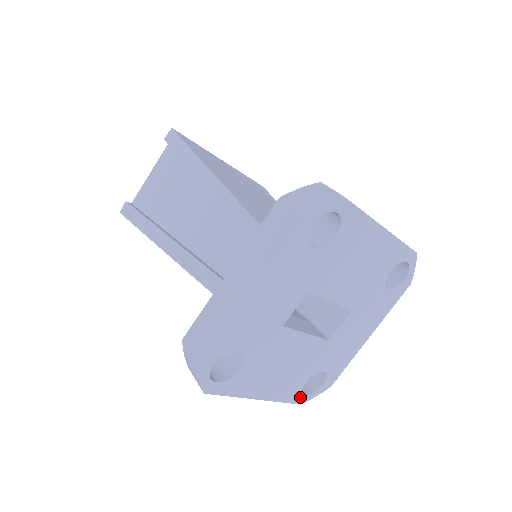
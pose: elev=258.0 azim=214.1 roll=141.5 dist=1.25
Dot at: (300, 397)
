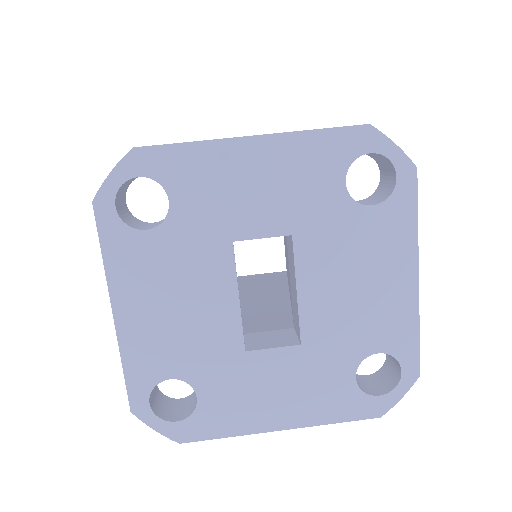
Dot at: (142, 396)
